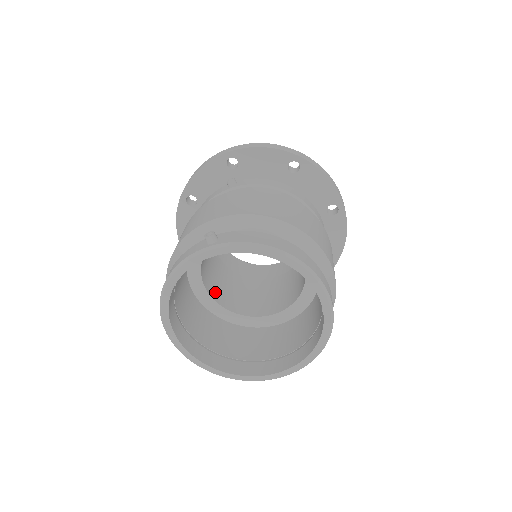
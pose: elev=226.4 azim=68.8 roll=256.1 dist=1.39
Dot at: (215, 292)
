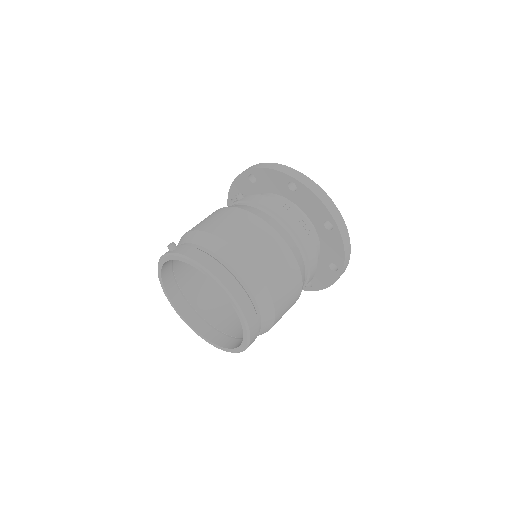
Dot at: occluded
